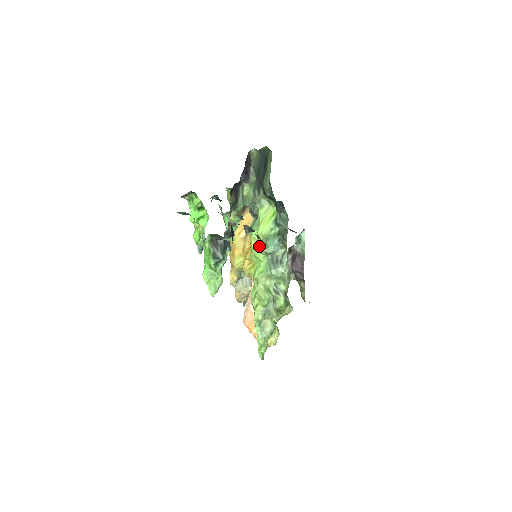
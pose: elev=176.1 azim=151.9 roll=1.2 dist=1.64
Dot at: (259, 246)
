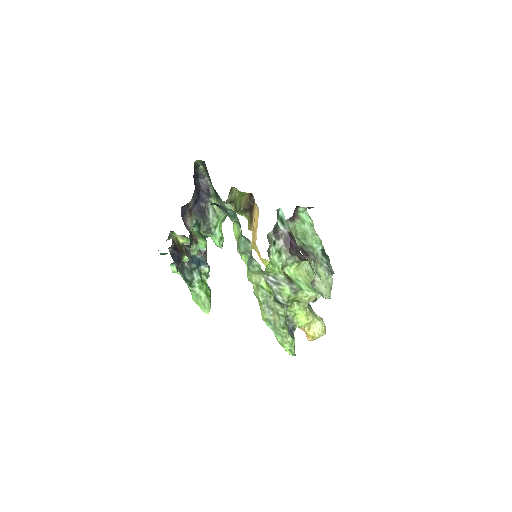
Dot at: occluded
